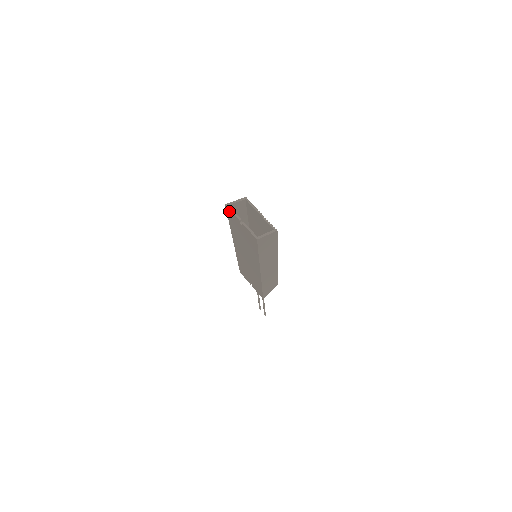
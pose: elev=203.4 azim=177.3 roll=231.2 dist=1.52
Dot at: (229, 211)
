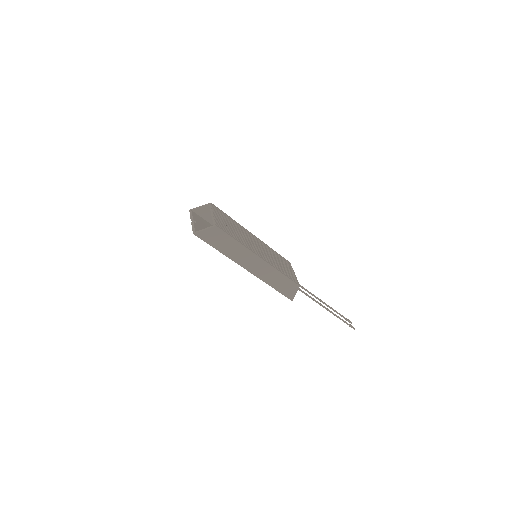
Dot at: (193, 215)
